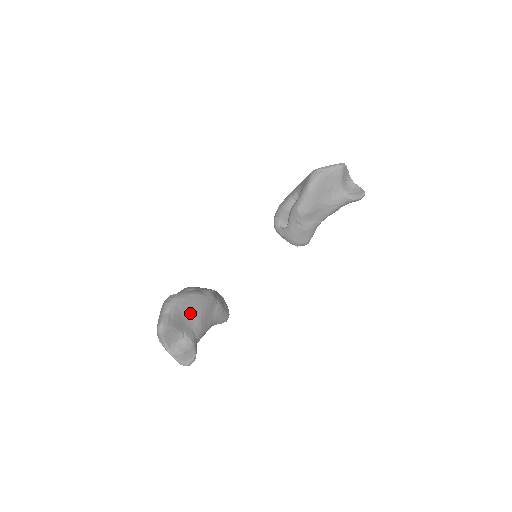
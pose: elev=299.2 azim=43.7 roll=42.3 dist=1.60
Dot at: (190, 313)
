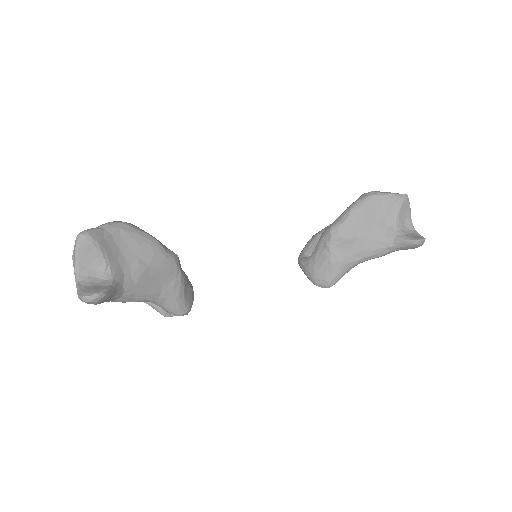
Dot at: (133, 253)
